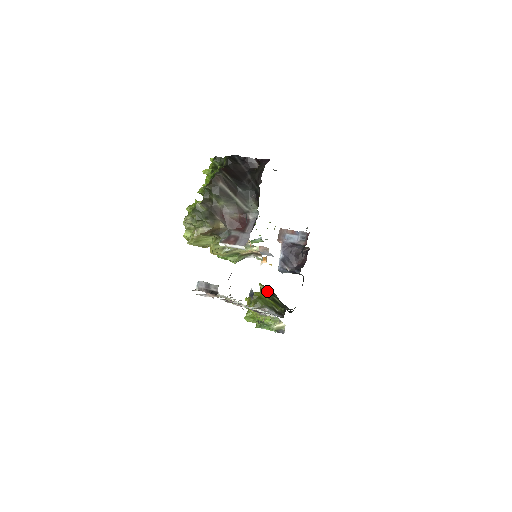
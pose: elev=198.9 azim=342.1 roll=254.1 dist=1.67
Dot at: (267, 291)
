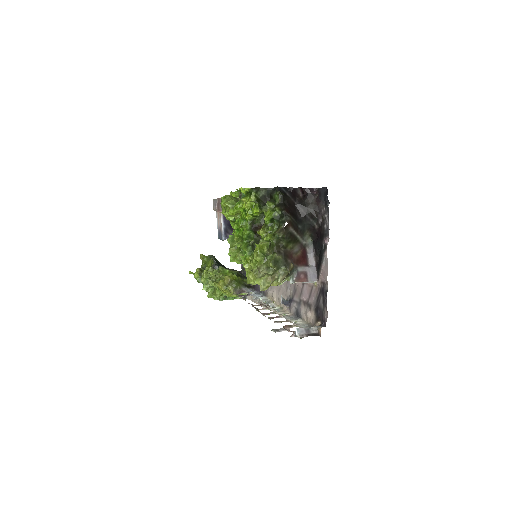
Dot at: (217, 263)
